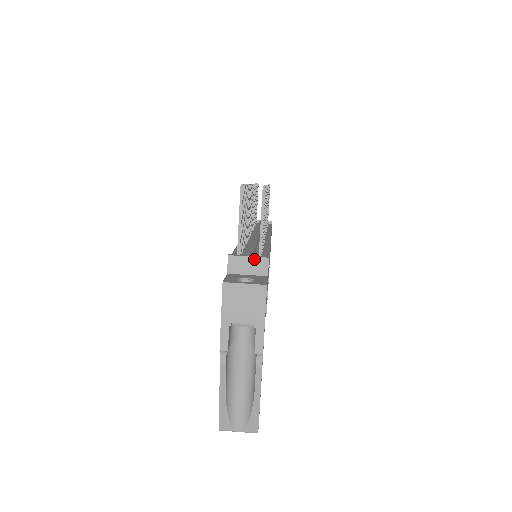
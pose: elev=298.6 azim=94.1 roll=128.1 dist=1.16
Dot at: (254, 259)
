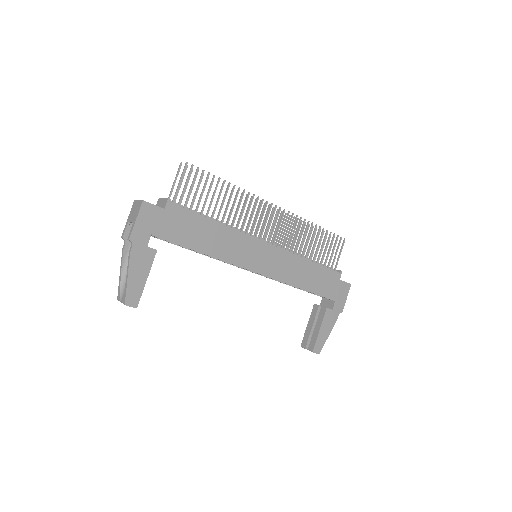
Dot at: (164, 199)
